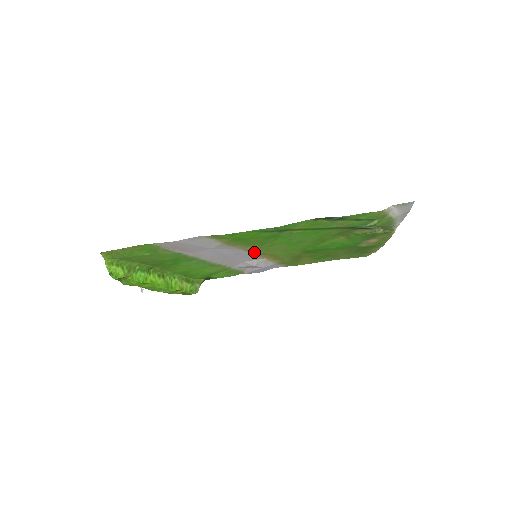
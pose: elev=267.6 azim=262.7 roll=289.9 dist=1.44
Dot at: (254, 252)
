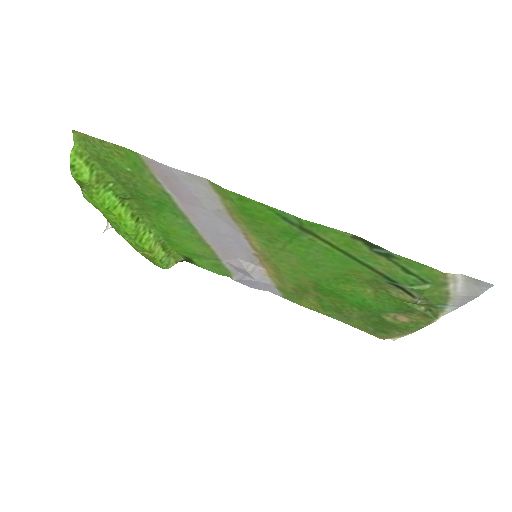
Dot at: (256, 249)
